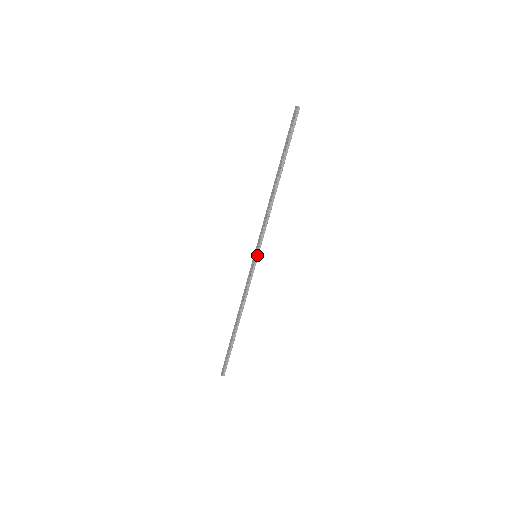
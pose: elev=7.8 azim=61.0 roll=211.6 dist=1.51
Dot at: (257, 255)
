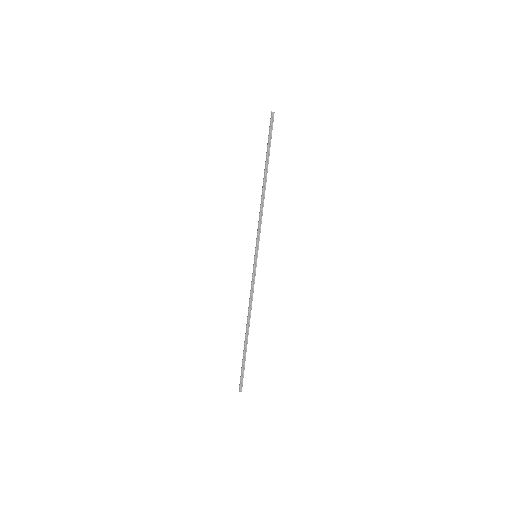
Dot at: (256, 255)
